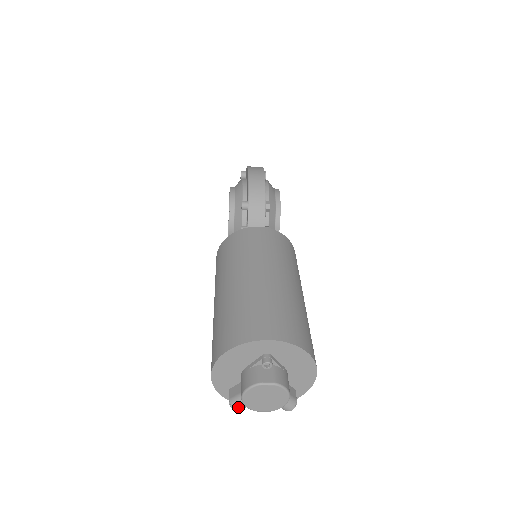
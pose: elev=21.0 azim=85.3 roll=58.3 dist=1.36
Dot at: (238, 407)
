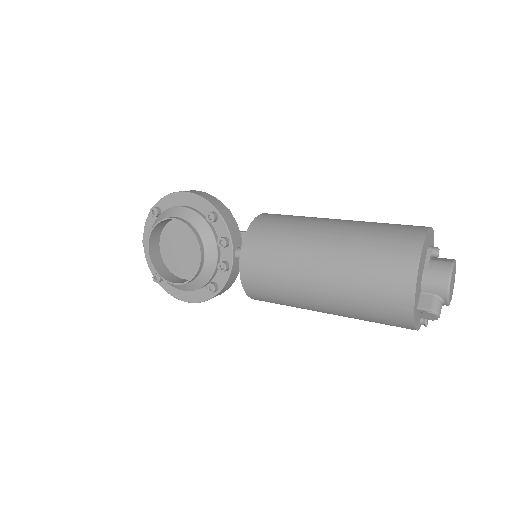
Dot at: (440, 311)
